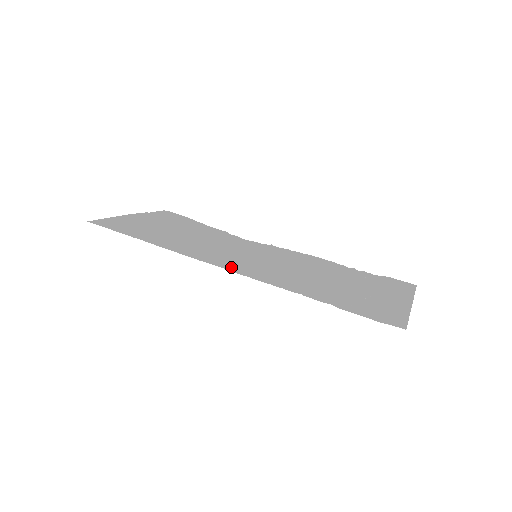
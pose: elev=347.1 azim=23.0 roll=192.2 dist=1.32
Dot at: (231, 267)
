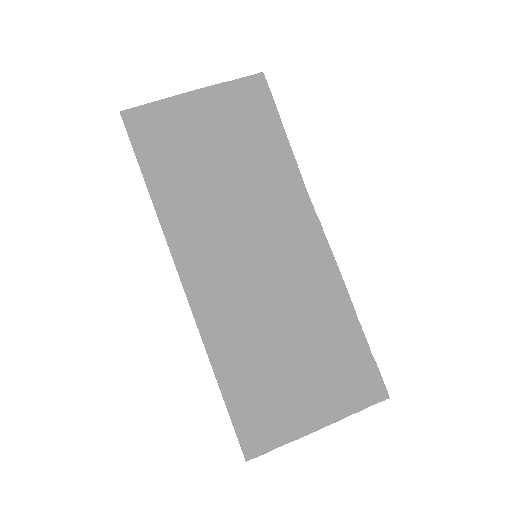
Dot at: (191, 280)
